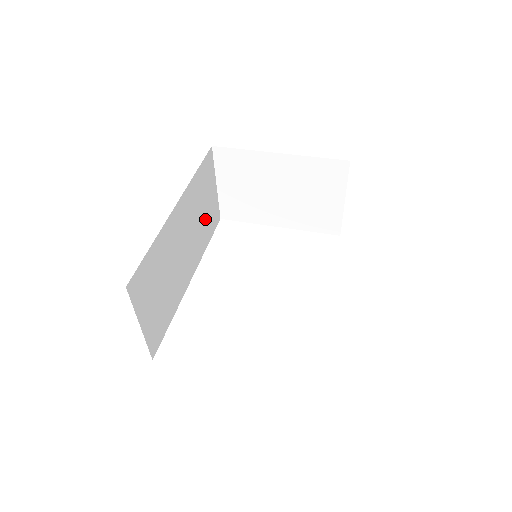
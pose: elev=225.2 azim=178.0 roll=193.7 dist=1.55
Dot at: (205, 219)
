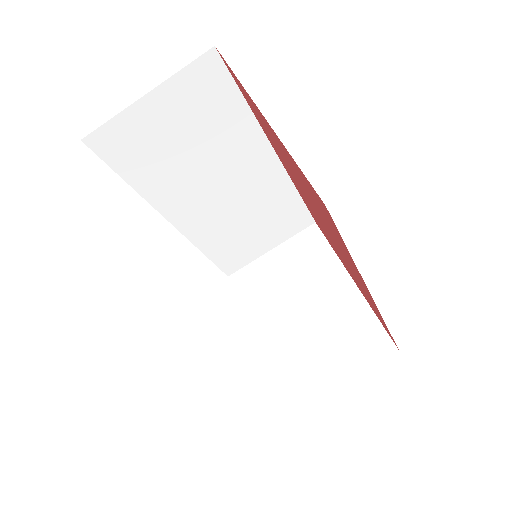
Dot at: (239, 235)
